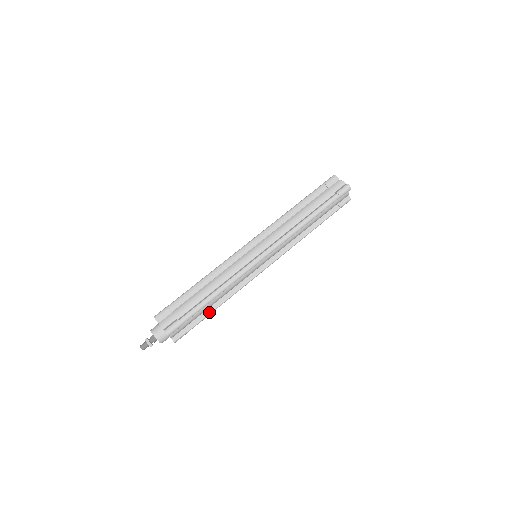
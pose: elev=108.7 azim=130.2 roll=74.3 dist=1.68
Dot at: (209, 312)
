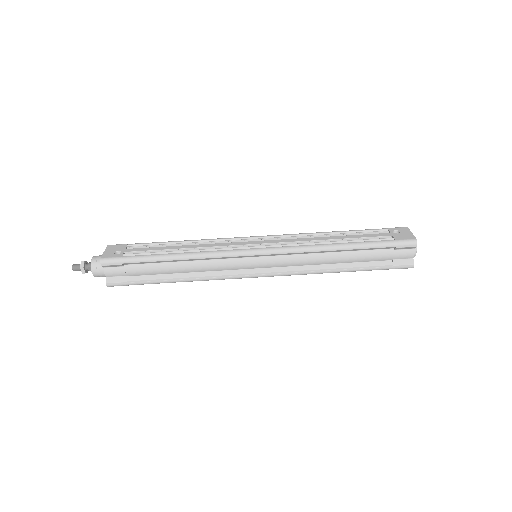
Dot at: occluded
